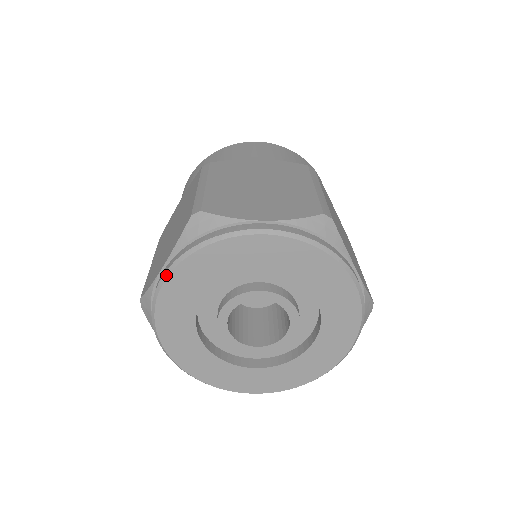
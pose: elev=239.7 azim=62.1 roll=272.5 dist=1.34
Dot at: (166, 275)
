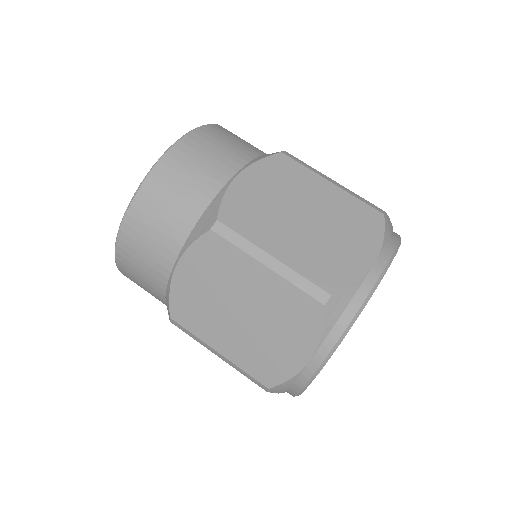
Dot at: occluded
